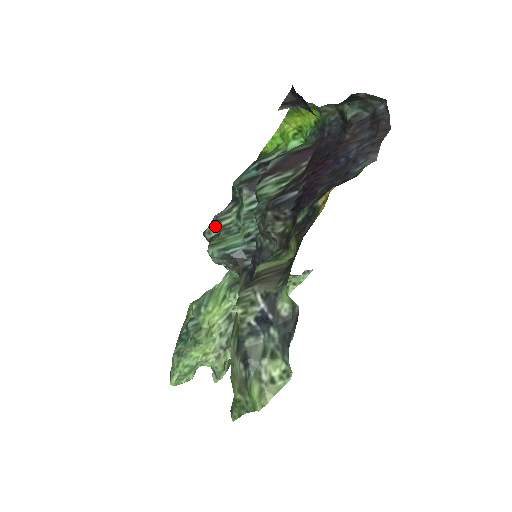
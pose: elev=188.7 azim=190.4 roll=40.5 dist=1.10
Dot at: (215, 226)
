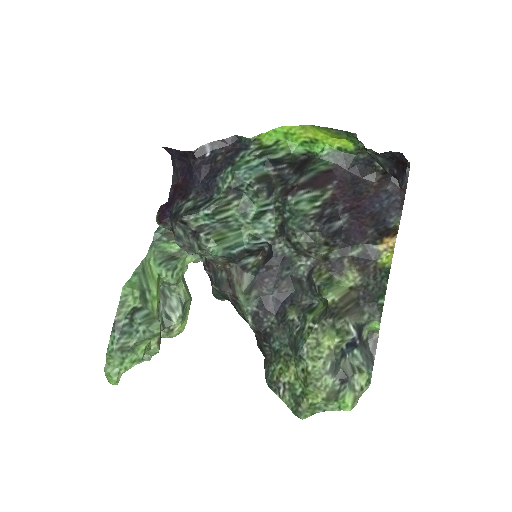
Dot at: (210, 216)
